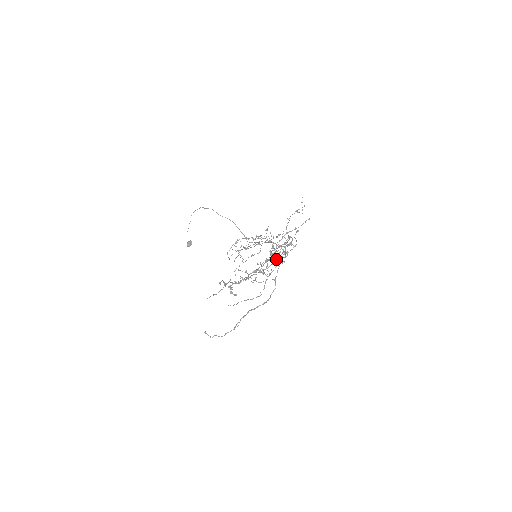
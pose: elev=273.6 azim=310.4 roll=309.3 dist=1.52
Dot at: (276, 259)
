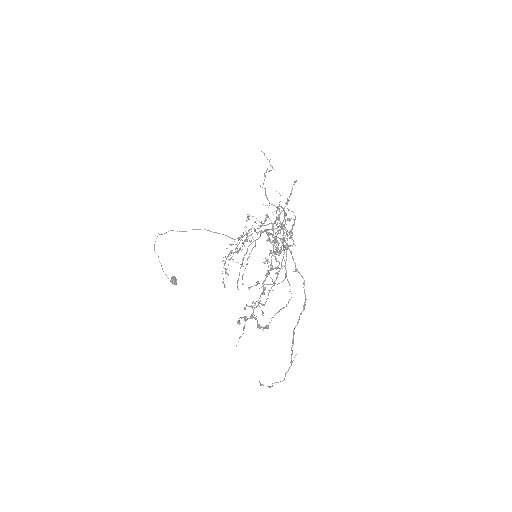
Dot at: (283, 249)
